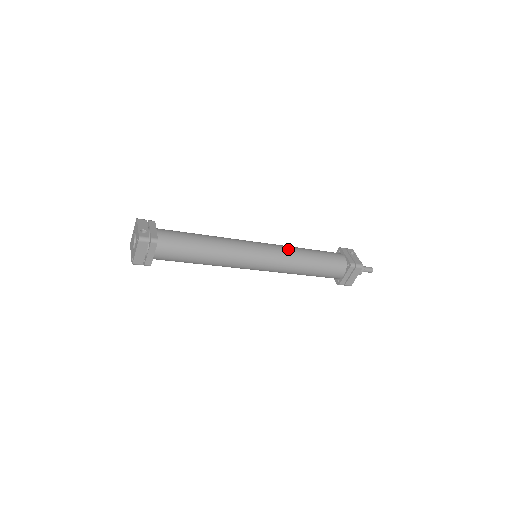
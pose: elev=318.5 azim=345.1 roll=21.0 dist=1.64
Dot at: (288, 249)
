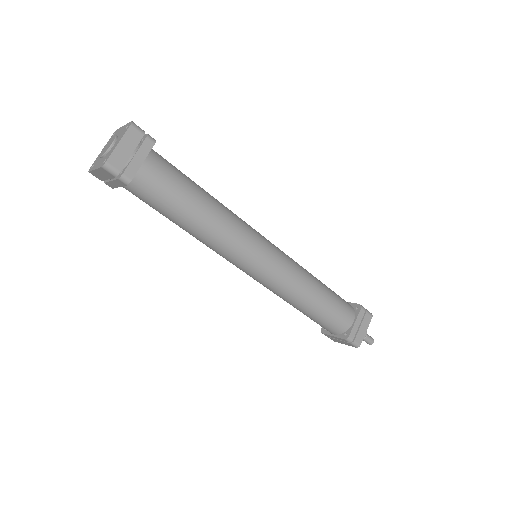
Dot at: occluded
